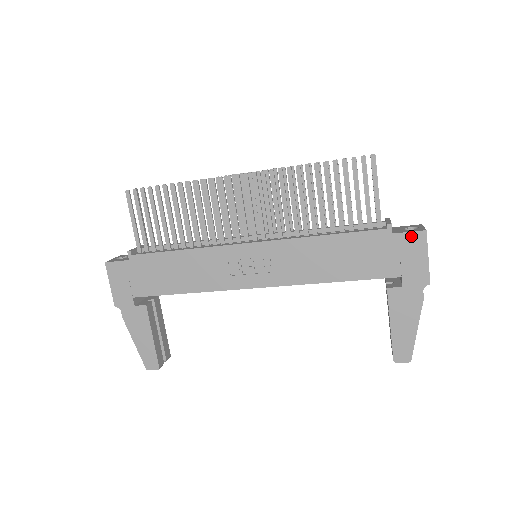
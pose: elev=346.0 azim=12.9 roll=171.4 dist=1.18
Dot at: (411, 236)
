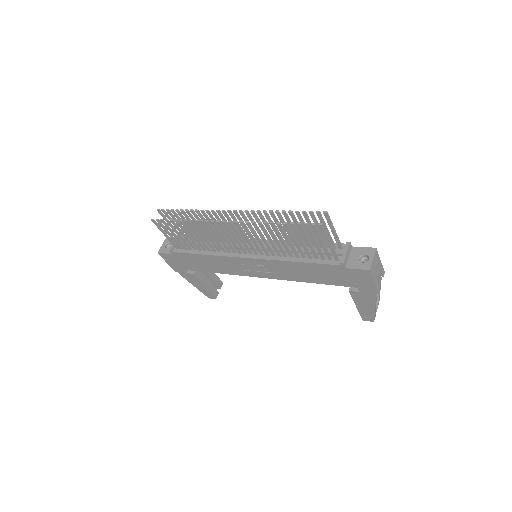
Dot at: (359, 271)
